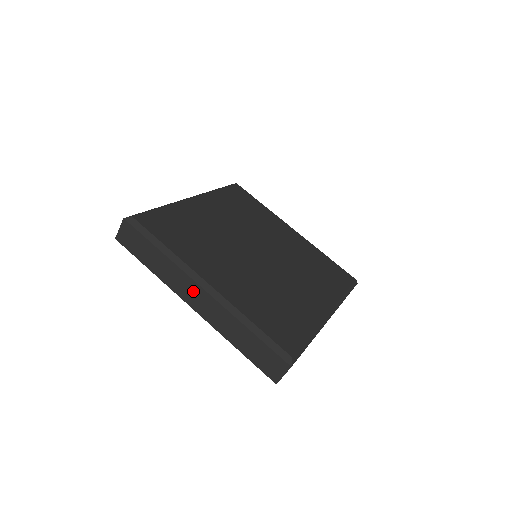
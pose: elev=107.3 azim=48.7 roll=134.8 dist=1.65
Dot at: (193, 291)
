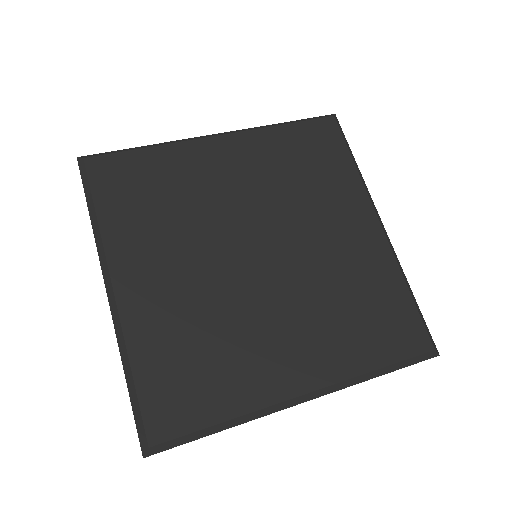
Dot at: occluded
